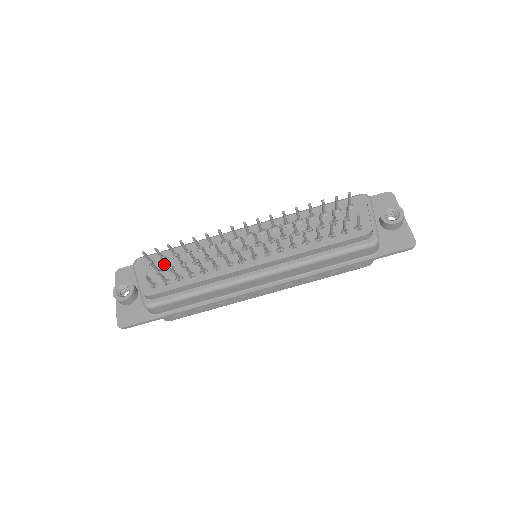
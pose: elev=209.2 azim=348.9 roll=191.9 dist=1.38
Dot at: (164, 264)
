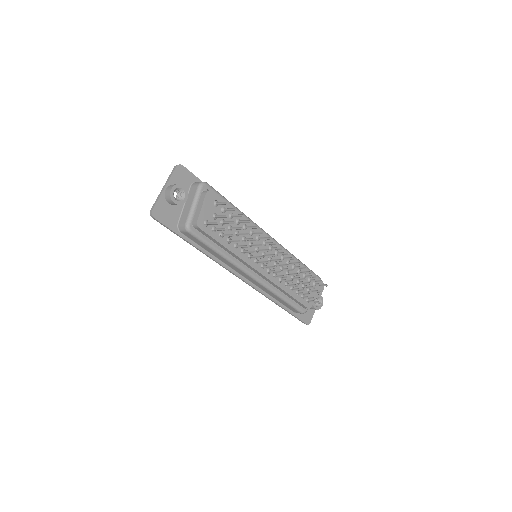
Dot at: (222, 213)
